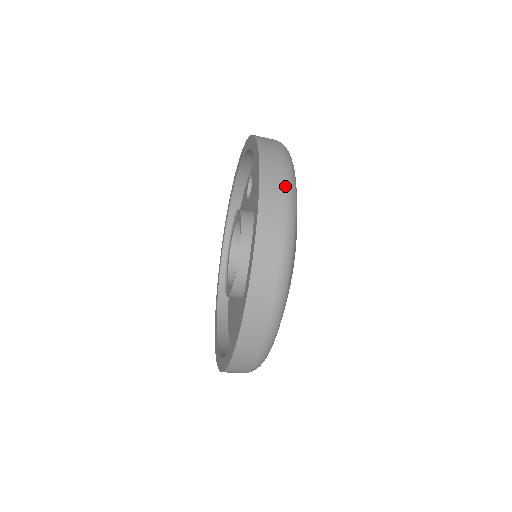
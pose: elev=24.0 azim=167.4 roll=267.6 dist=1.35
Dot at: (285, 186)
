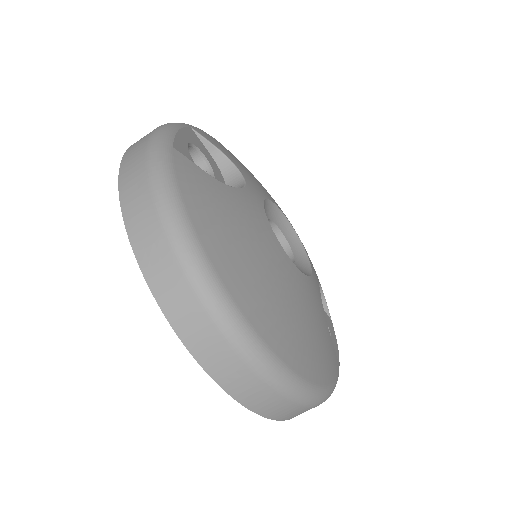
Dot at: (230, 346)
